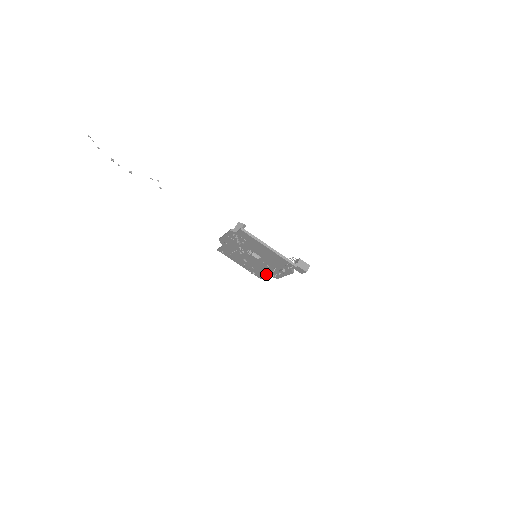
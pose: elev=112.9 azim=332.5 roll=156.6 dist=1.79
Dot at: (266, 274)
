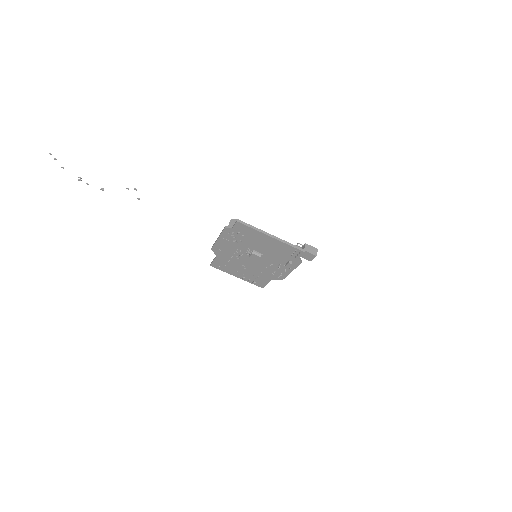
Dot at: (269, 278)
